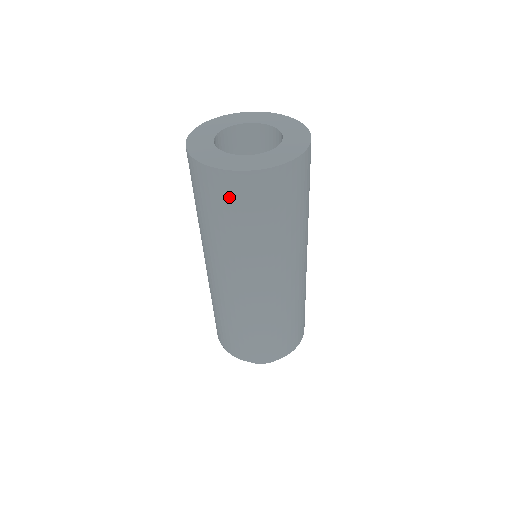
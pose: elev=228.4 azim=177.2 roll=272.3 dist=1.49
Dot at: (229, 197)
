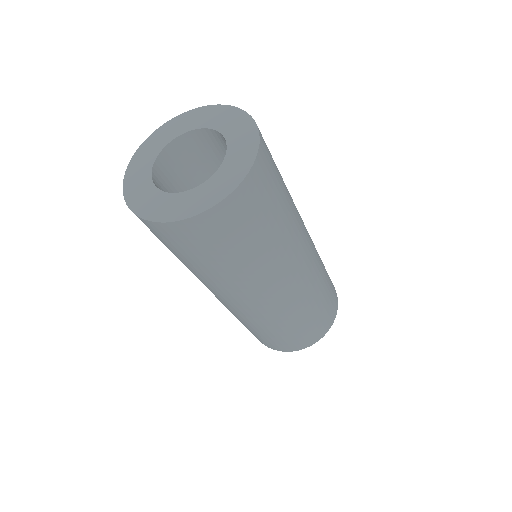
Dot at: (239, 221)
